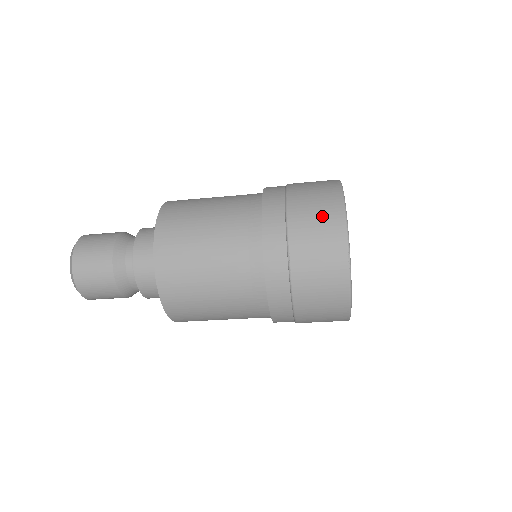
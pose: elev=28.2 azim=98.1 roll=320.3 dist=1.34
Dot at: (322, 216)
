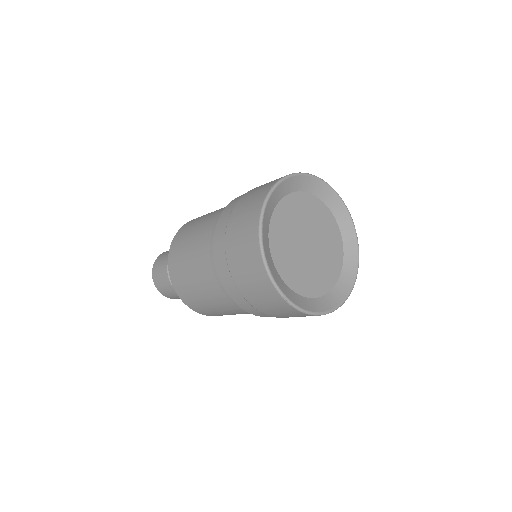
Dot at: (249, 267)
